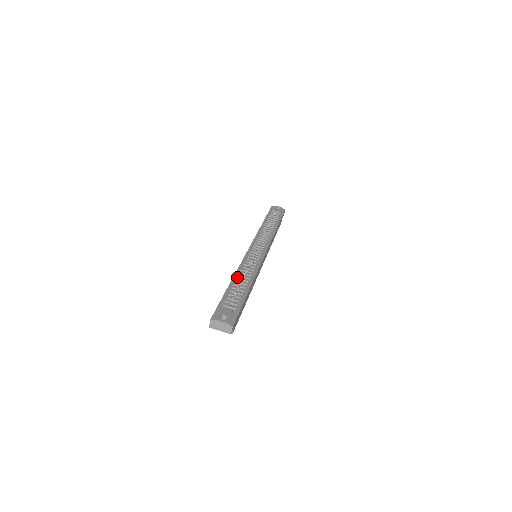
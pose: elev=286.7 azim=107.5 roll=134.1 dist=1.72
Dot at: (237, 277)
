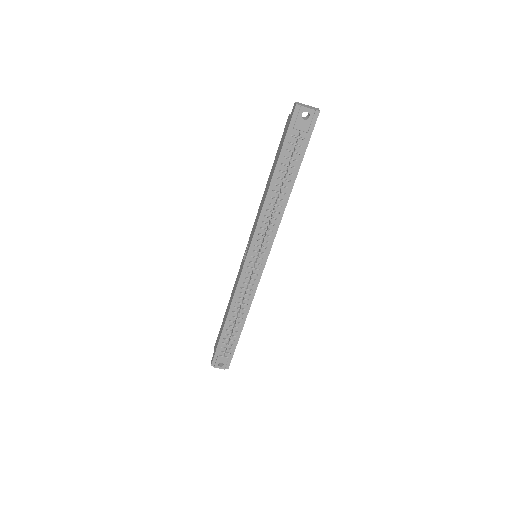
Dot at: (231, 314)
